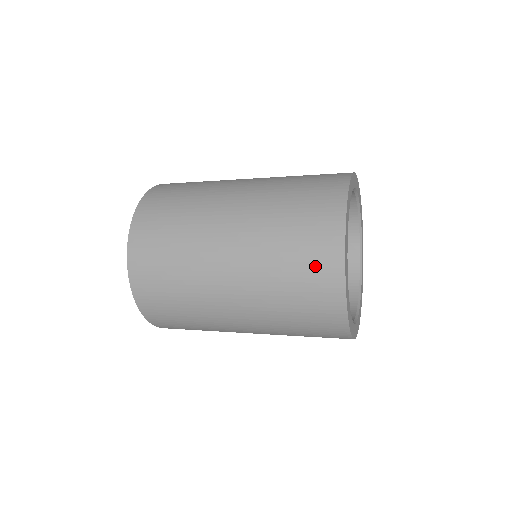
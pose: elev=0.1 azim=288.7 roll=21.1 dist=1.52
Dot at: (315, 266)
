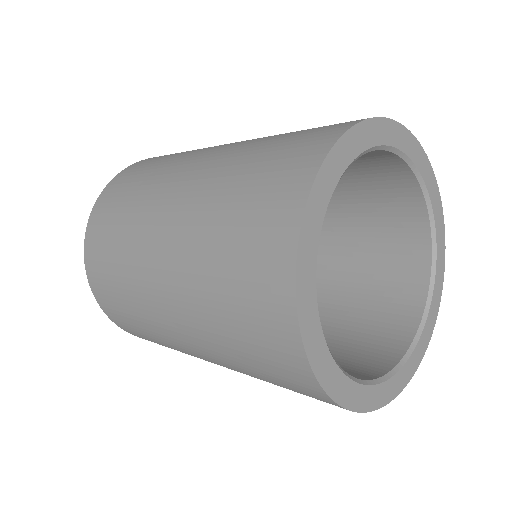
Dot at: (264, 207)
